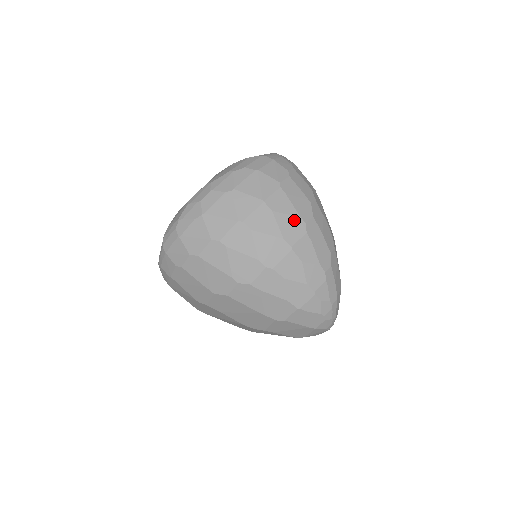
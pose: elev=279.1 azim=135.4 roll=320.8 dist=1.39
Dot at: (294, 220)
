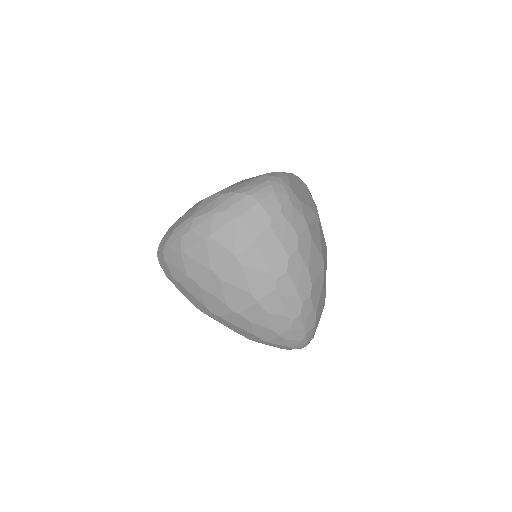
Dot at: (264, 276)
